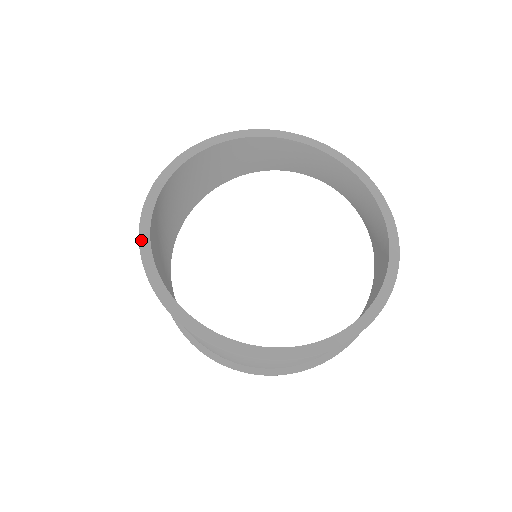
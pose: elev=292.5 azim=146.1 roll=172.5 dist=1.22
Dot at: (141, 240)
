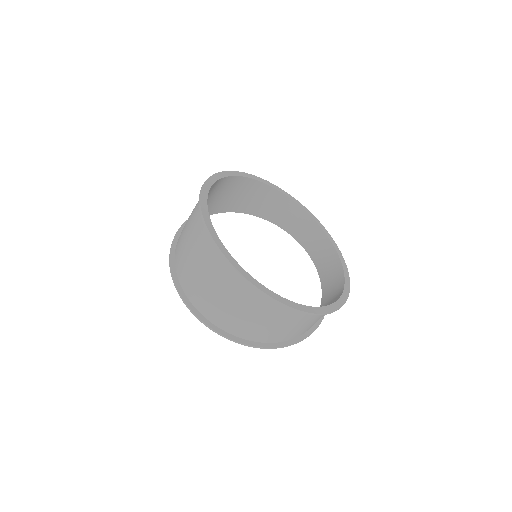
Dot at: (202, 204)
